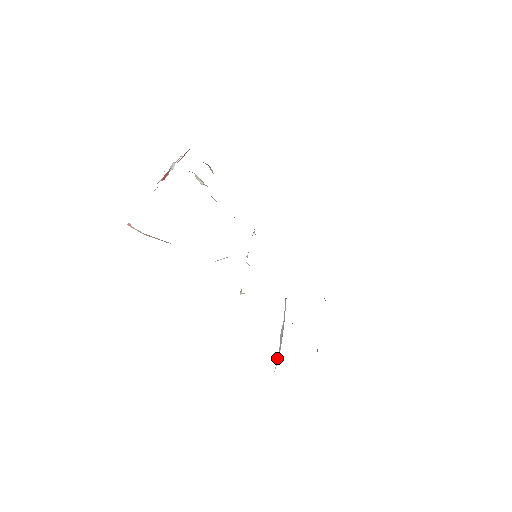
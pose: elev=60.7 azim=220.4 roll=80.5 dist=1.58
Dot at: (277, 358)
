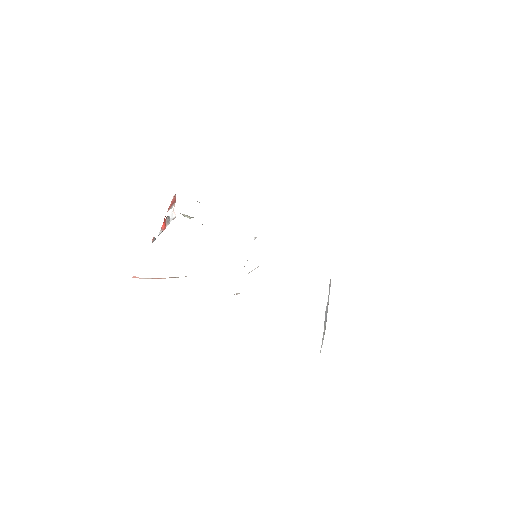
Dot at: (322, 338)
